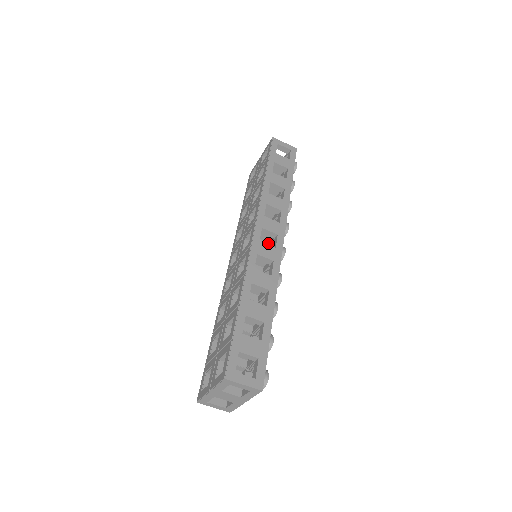
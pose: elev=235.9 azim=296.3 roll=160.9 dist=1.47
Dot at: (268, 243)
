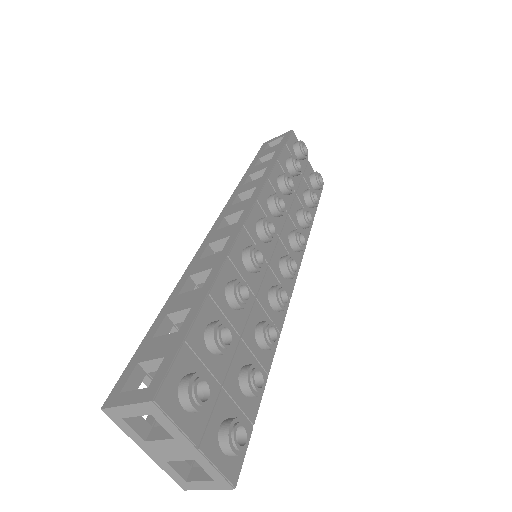
Dot at: occluded
